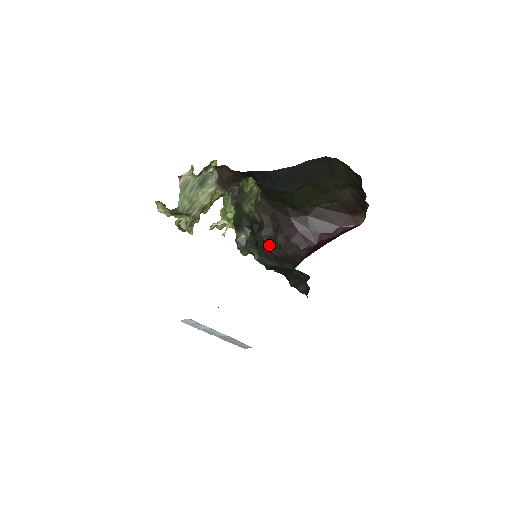
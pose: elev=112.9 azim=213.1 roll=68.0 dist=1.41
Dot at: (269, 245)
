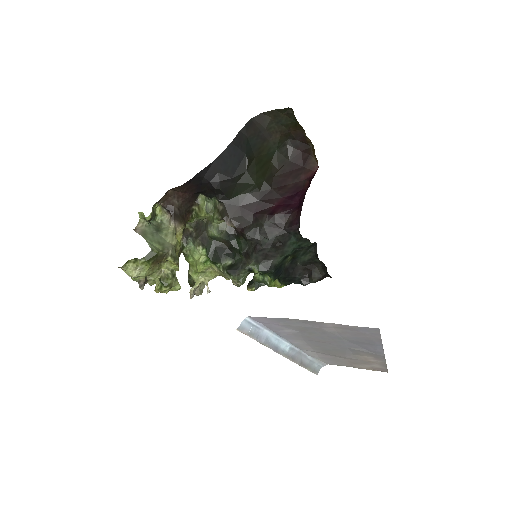
Dot at: (259, 239)
